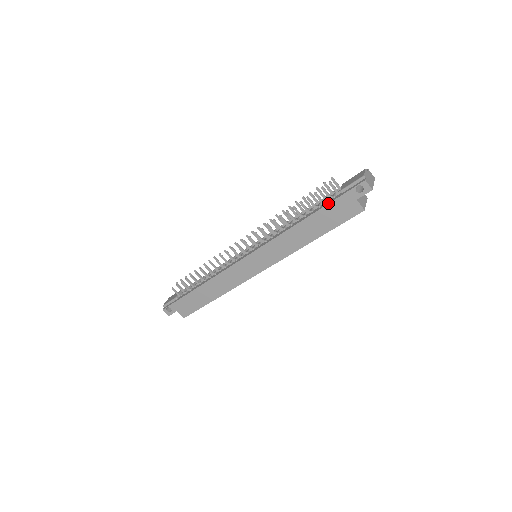
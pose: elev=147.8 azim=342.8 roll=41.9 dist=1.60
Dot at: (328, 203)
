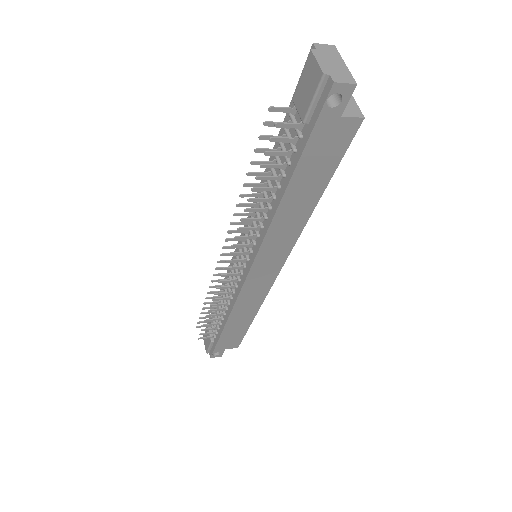
Dot at: (300, 154)
